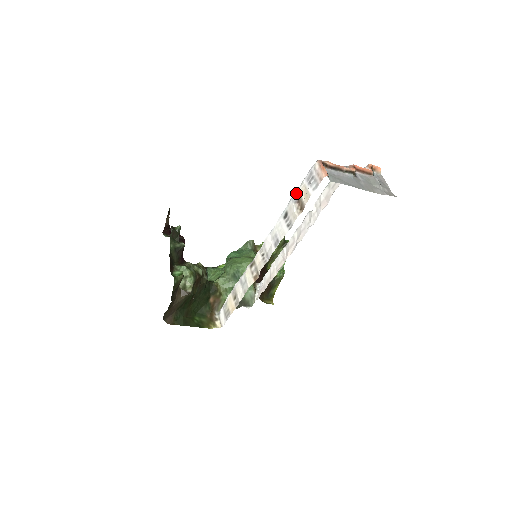
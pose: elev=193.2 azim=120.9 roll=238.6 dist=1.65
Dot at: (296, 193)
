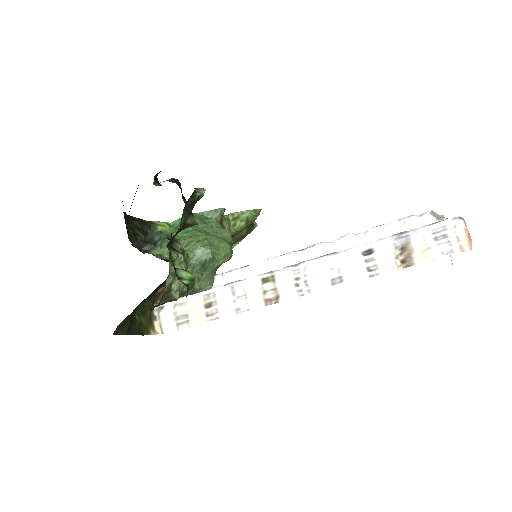
Dot at: (405, 237)
